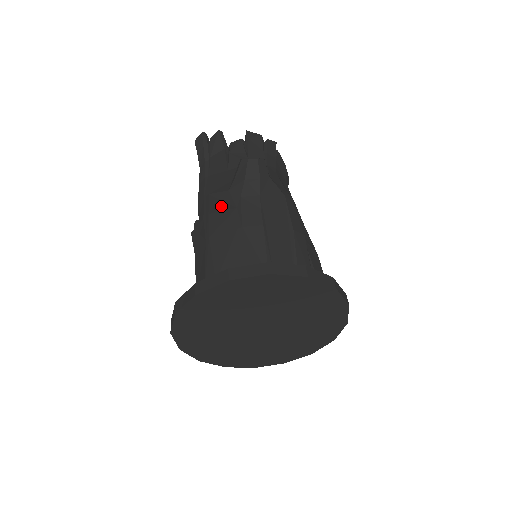
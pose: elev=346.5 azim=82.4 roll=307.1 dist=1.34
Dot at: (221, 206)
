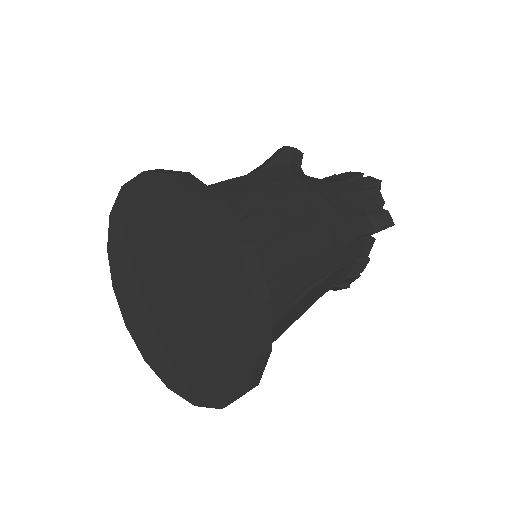
Dot at: occluded
